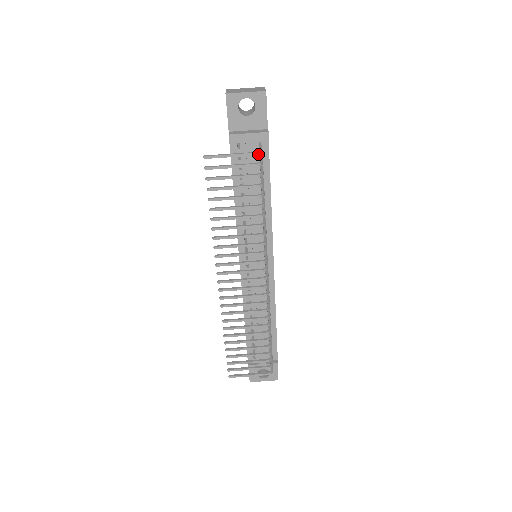
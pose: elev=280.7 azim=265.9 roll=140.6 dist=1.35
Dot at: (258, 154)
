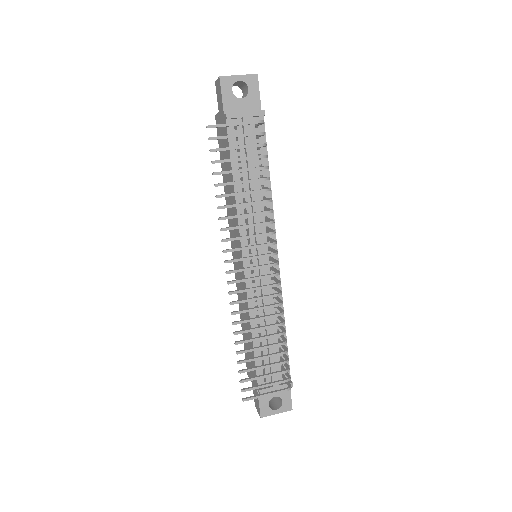
Dot at: (261, 122)
